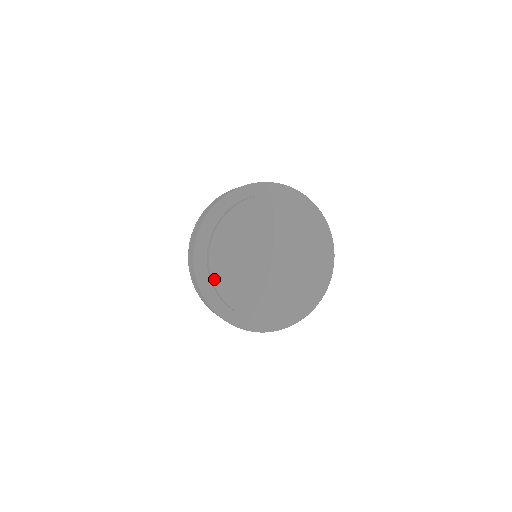
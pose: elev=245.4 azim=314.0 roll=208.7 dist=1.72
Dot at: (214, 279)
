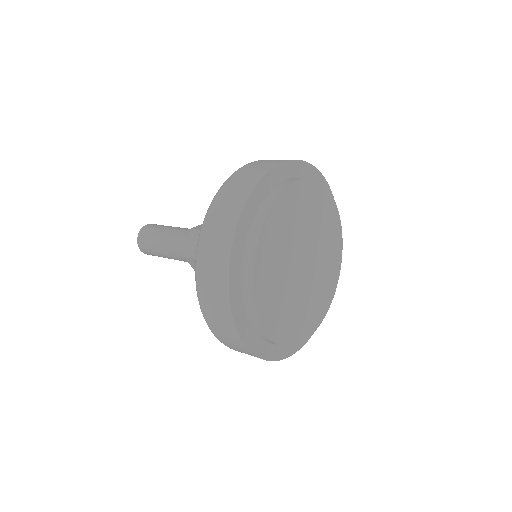
Dot at: (276, 202)
